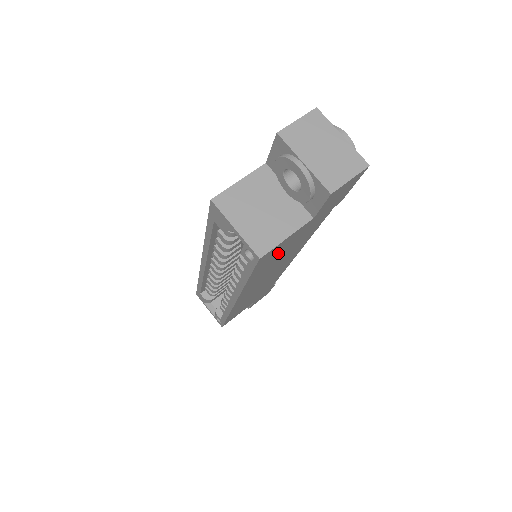
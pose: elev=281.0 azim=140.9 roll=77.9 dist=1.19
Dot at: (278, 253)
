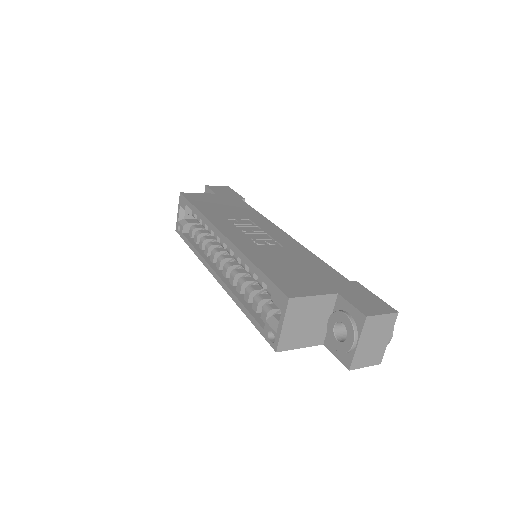
Dot at: occluded
